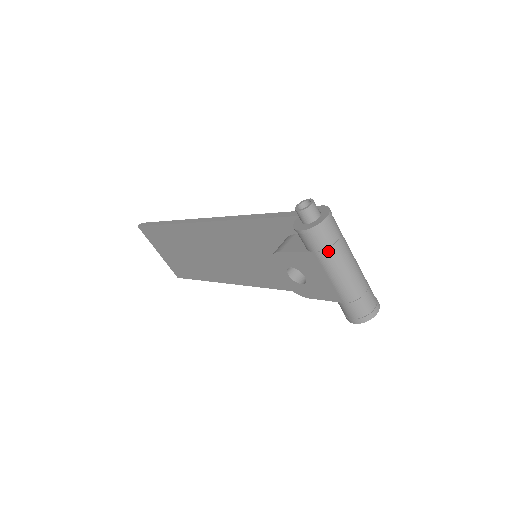
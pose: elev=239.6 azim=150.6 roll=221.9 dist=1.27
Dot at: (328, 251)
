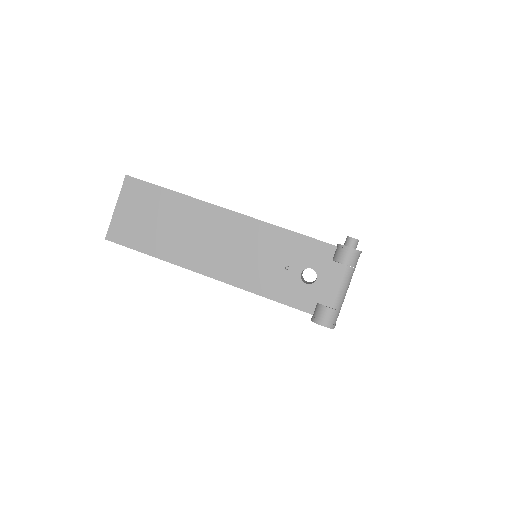
Dot at: (352, 269)
